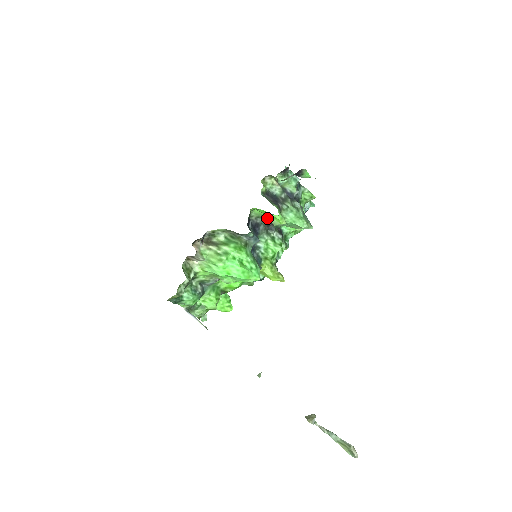
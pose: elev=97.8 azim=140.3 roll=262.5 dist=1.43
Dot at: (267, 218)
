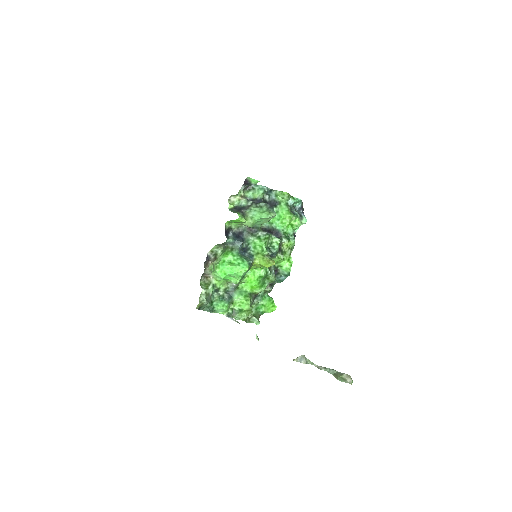
Dot at: (243, 225)
